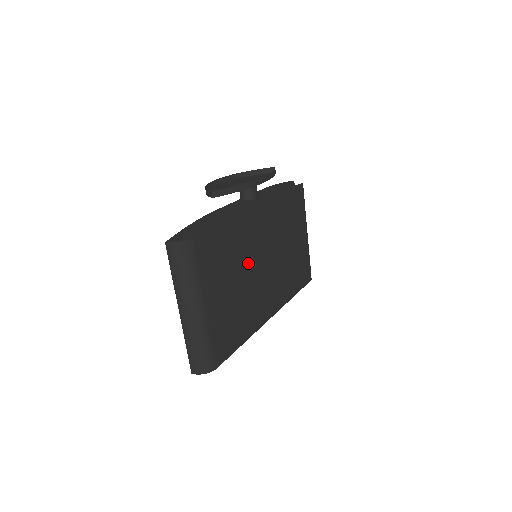
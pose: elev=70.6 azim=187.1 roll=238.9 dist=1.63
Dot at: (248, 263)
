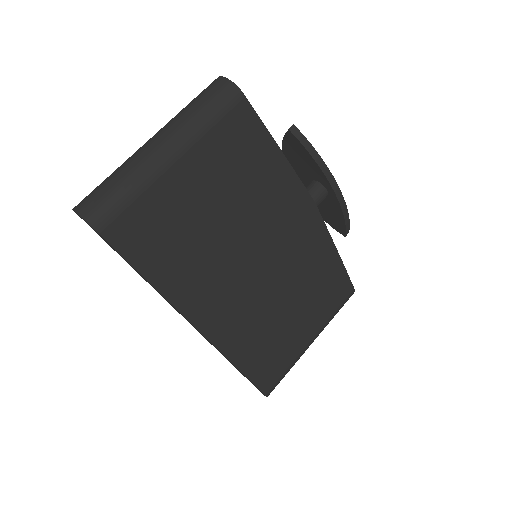
Dot at: (248, 229)
